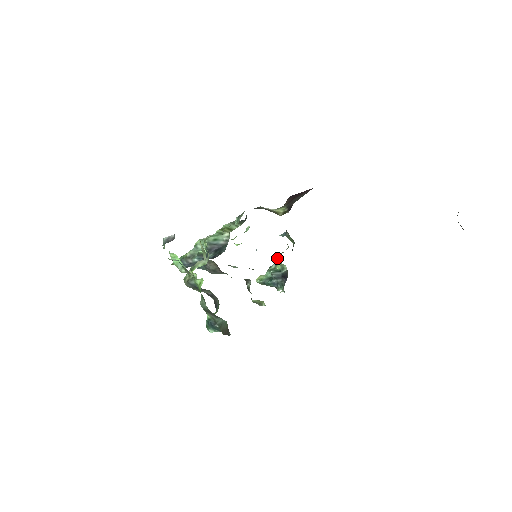
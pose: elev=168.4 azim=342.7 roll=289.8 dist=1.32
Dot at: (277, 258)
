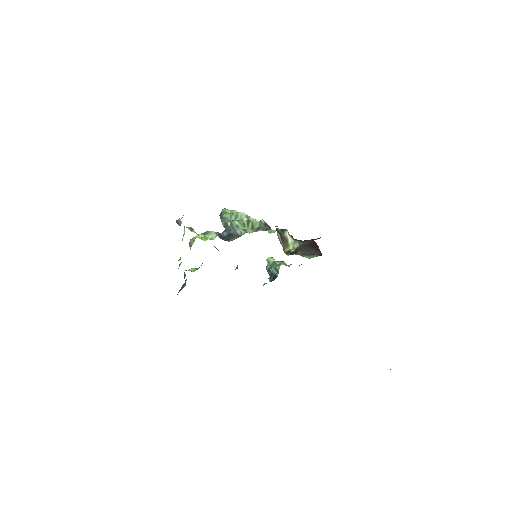
Dot at: (278, 264)
